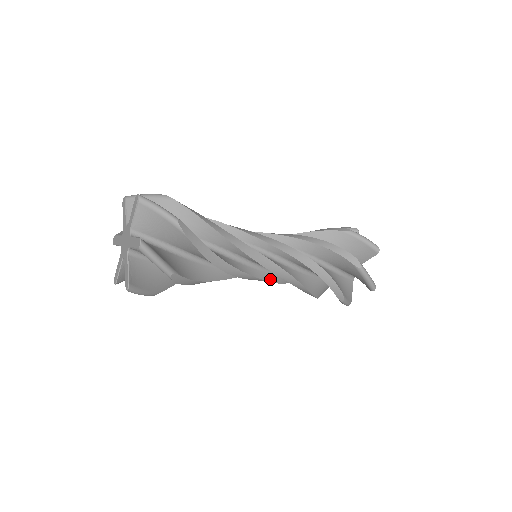
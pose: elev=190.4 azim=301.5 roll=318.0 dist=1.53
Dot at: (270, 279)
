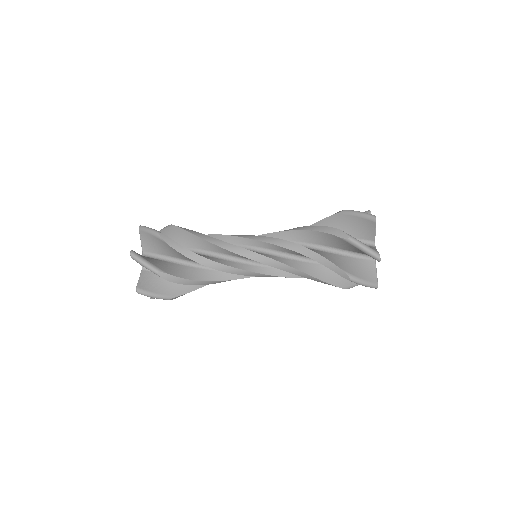
Dot at: (272, 273)
